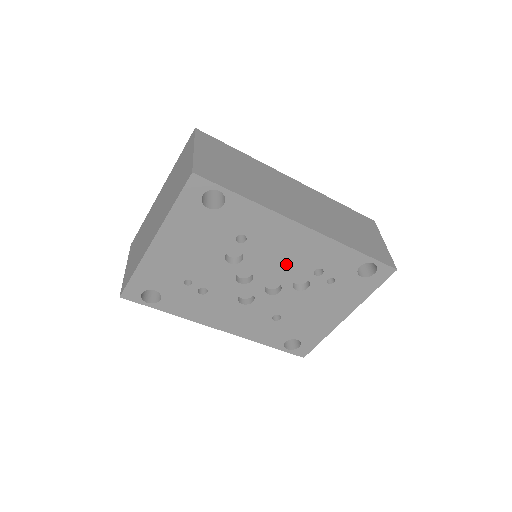
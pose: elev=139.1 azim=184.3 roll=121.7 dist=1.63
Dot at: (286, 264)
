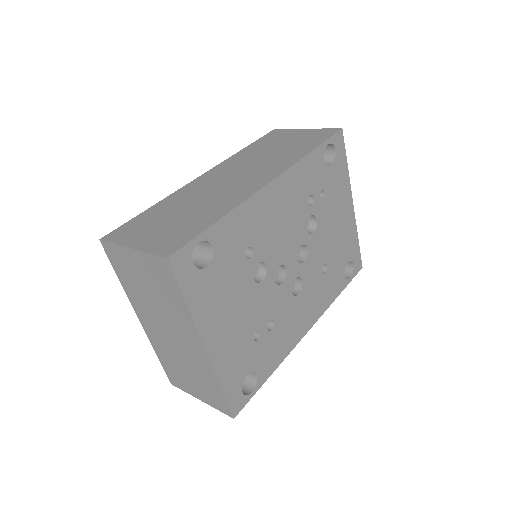
Dot at: (290, 226)
